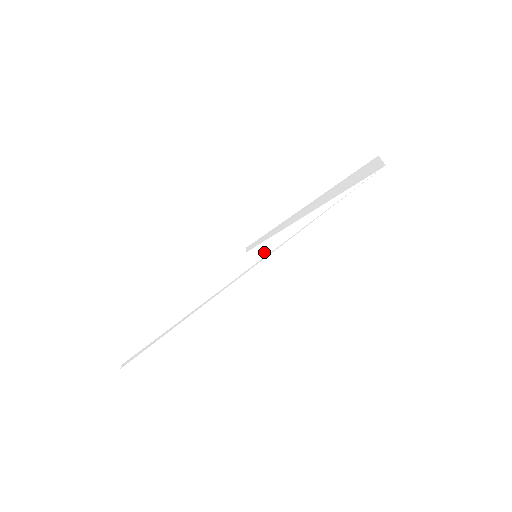
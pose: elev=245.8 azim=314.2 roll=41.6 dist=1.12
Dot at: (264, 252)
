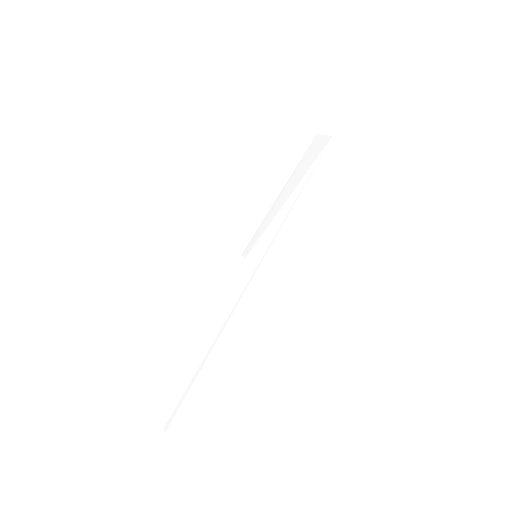
Dot at: (263, 249)
